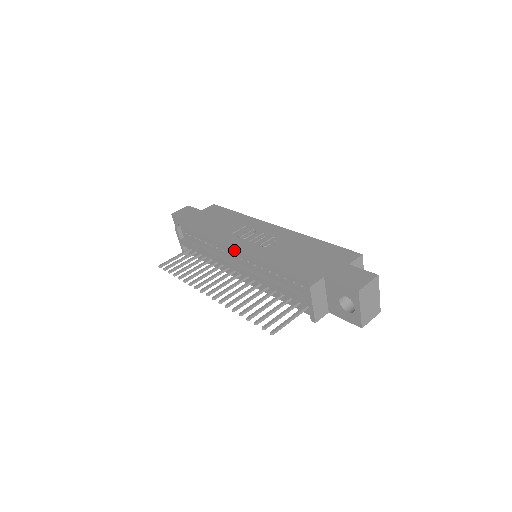
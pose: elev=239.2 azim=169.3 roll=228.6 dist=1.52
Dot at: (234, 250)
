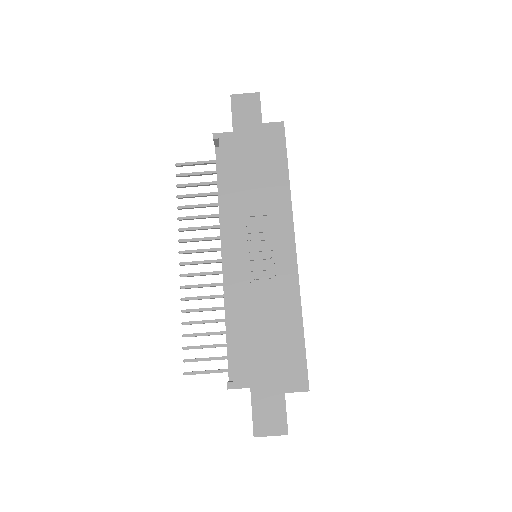
Dot at: (226, 252)
